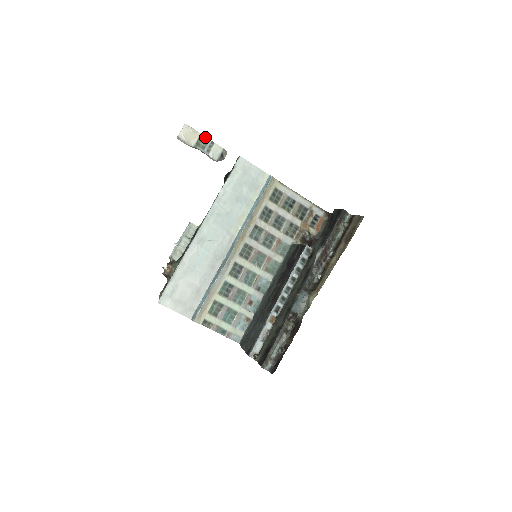
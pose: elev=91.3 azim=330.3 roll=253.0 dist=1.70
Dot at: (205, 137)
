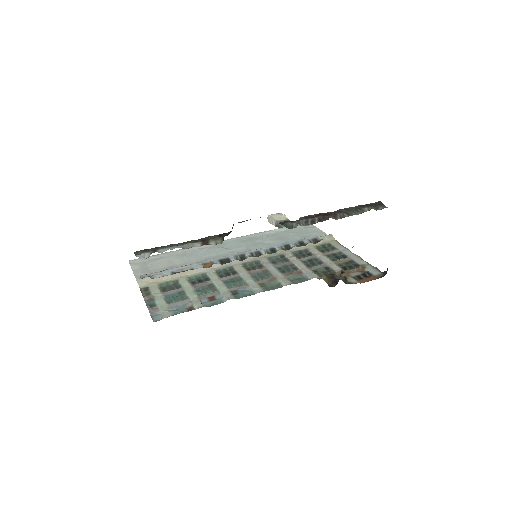
Dot at: occluded
